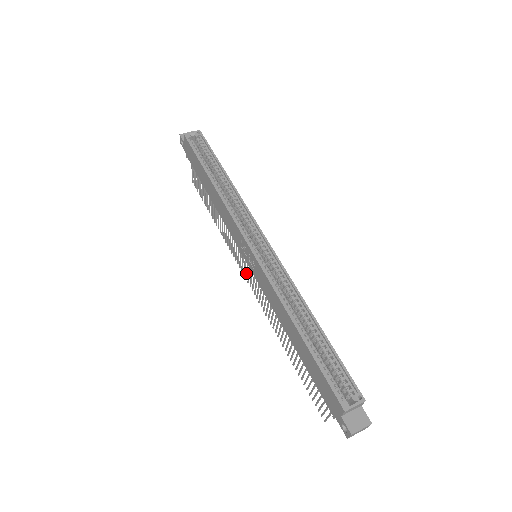
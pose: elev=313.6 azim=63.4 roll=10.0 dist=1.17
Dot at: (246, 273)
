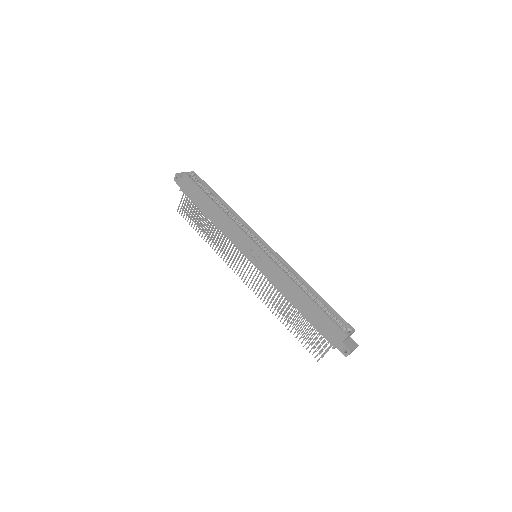
Dot at: occluded
